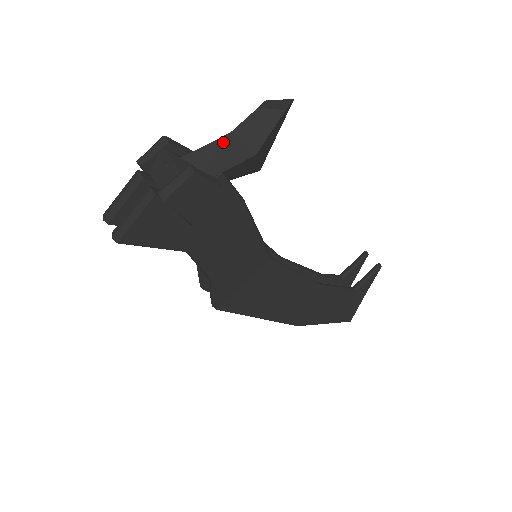
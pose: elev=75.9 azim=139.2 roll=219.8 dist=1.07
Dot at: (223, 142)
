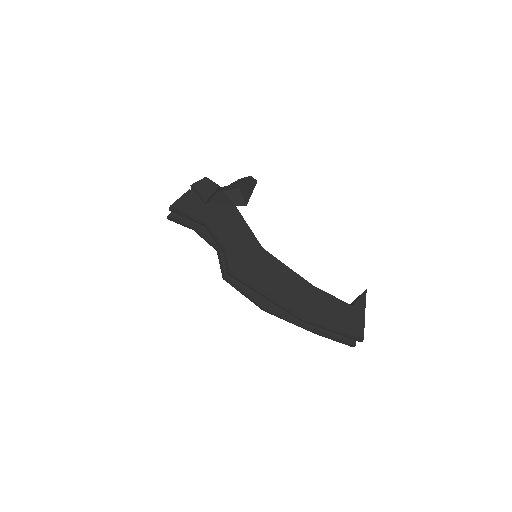
Dot at: (224, 187)
